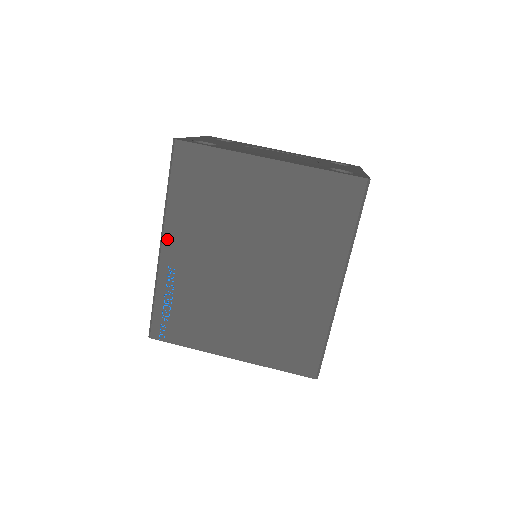
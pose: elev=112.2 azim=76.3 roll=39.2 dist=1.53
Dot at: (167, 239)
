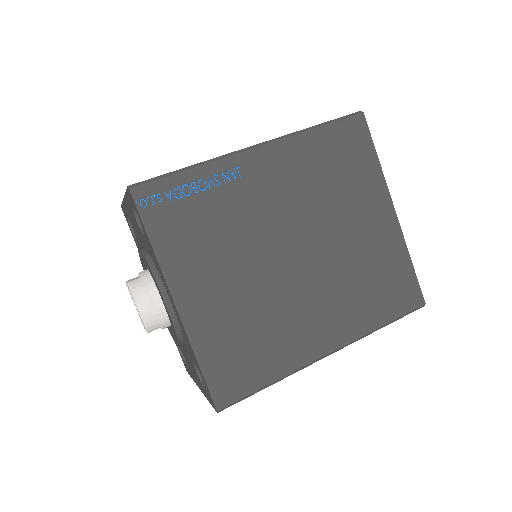
Dot at: (268, 150)
